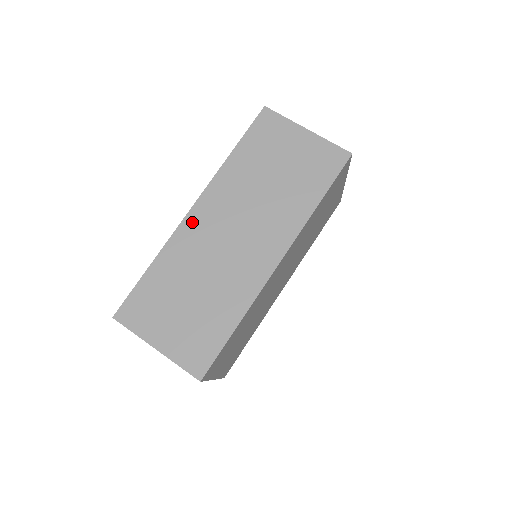
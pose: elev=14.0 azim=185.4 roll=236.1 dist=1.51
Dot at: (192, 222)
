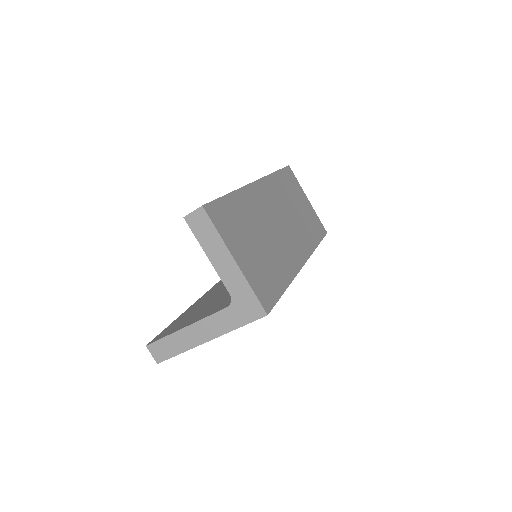
Dot at: (257, 190)
